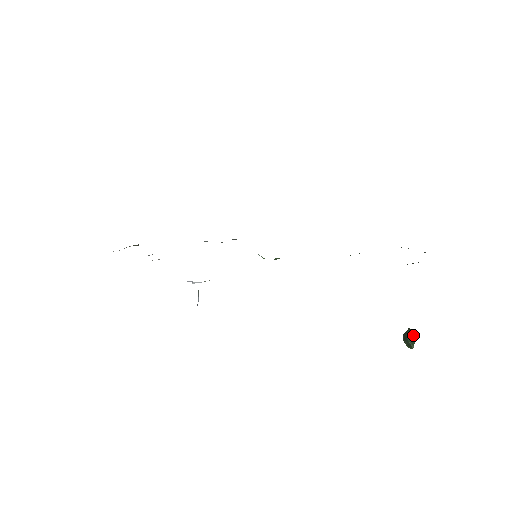
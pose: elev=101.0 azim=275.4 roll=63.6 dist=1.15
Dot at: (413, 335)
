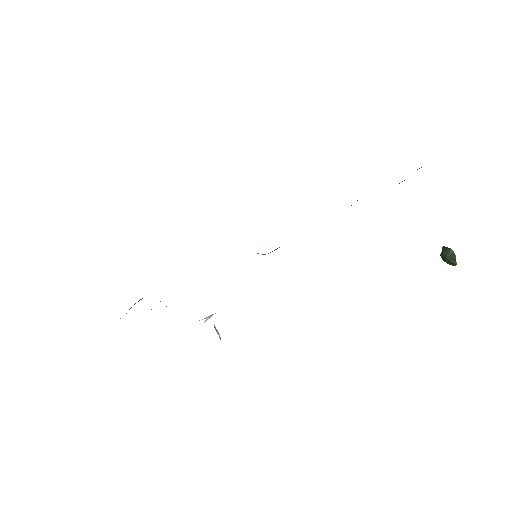
Dot at: (450, 252)
